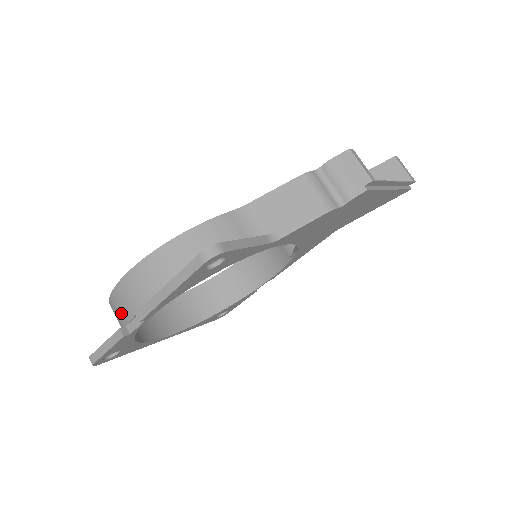
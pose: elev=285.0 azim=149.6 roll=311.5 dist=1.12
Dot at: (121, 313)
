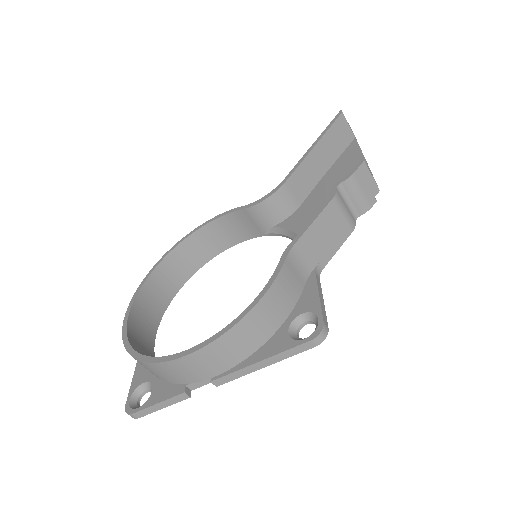
Dot at: (177, 376)
